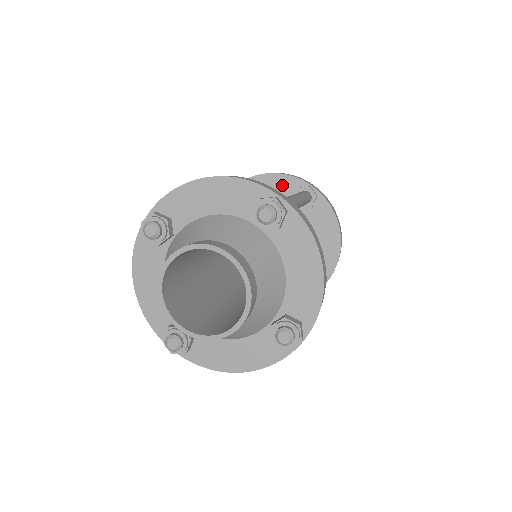
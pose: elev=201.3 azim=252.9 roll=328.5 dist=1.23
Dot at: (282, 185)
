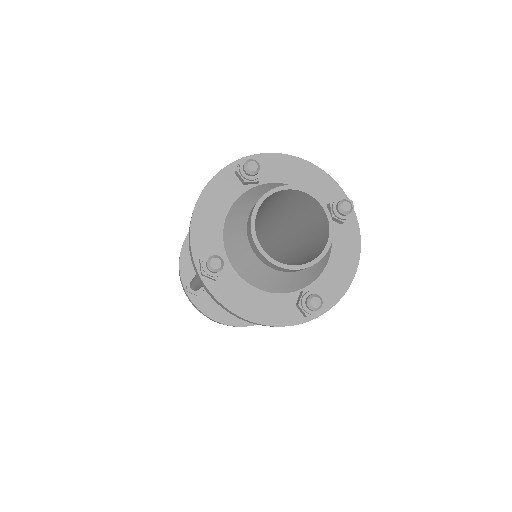
Dot at: occluded
